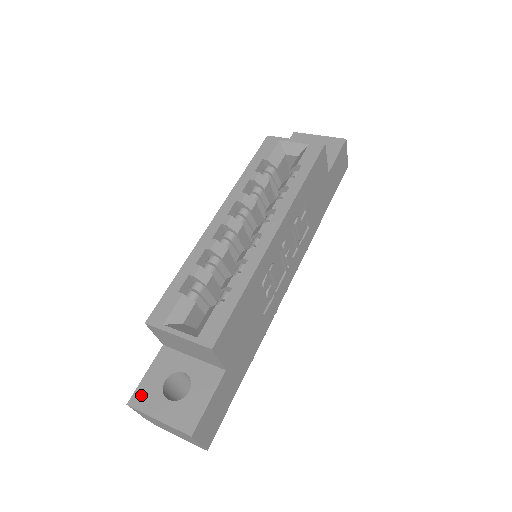
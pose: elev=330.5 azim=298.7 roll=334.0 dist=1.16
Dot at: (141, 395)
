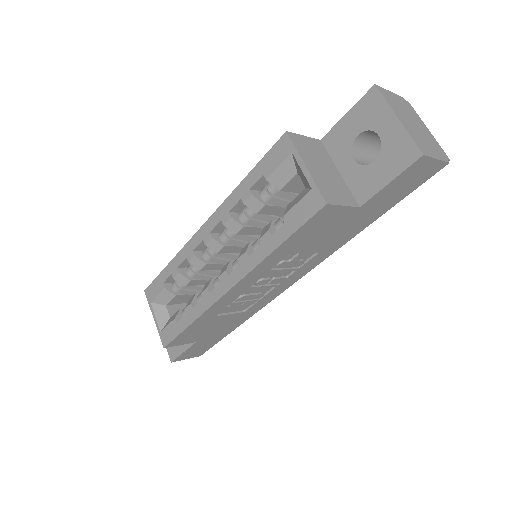
Dot at: occluded
